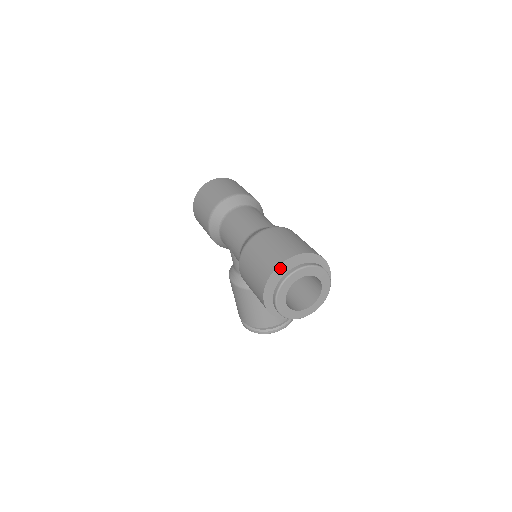
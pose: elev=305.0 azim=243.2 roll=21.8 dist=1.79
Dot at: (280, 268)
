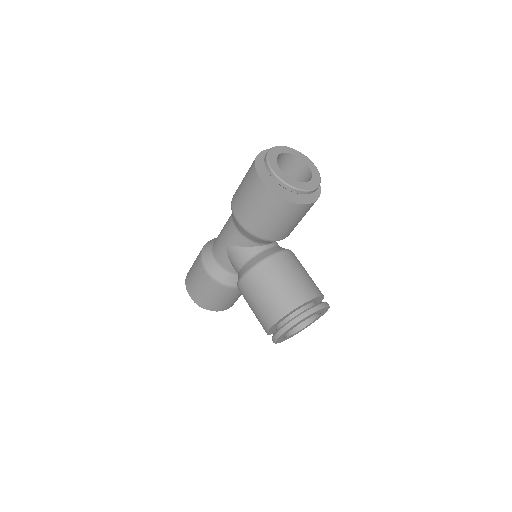
Dot at: (262, 156)
